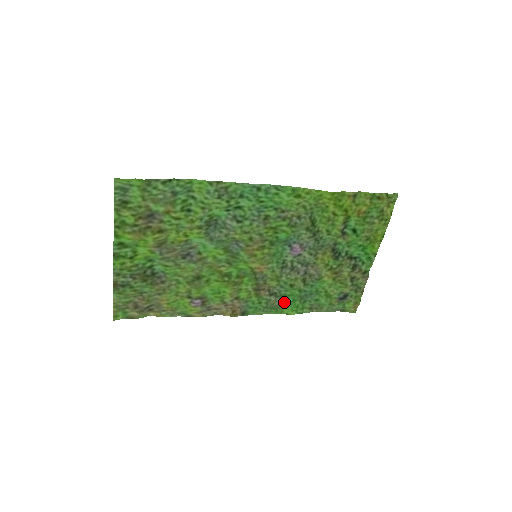
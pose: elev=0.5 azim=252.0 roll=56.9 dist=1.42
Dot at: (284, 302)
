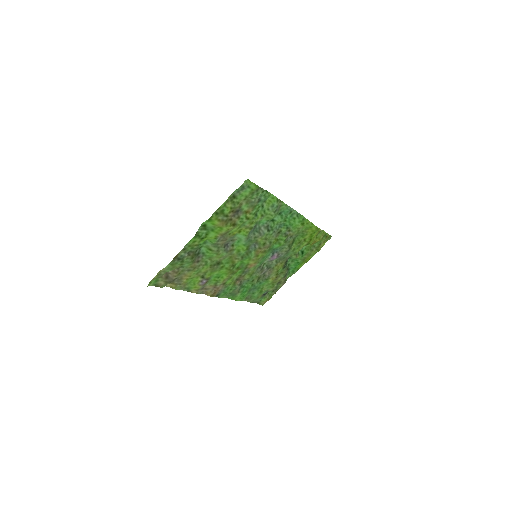
Dot at: (240, 291)
